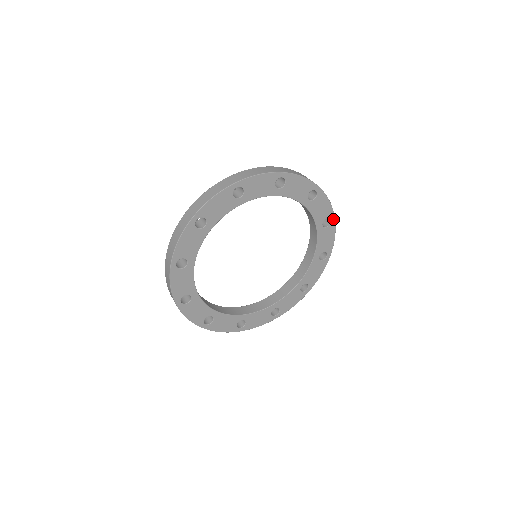
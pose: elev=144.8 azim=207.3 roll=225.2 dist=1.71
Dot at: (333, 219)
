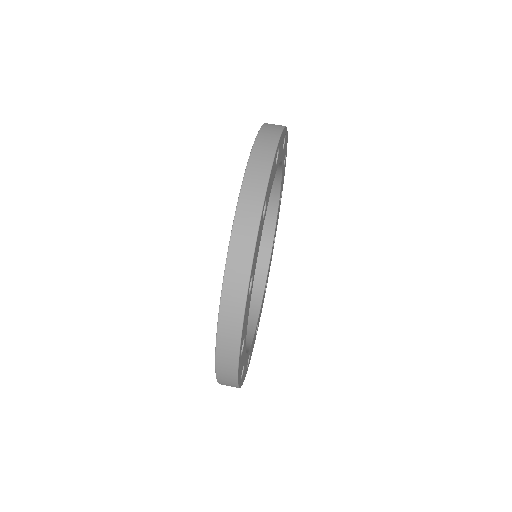
Dot at: (278, 144)
